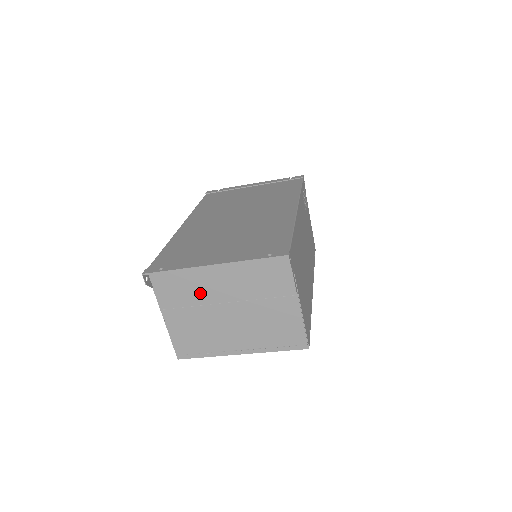
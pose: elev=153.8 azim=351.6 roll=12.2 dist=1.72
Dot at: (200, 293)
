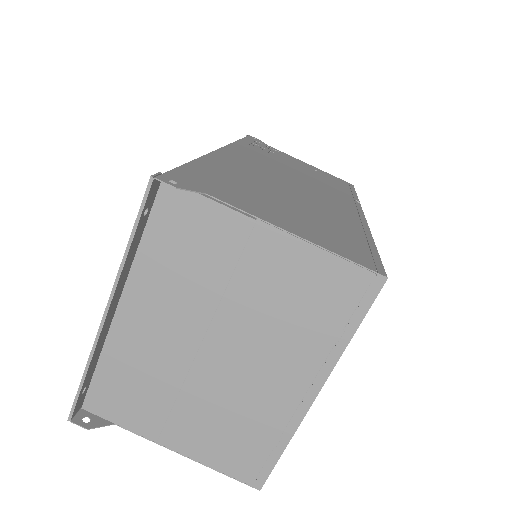
Dot at: (160, 369)
